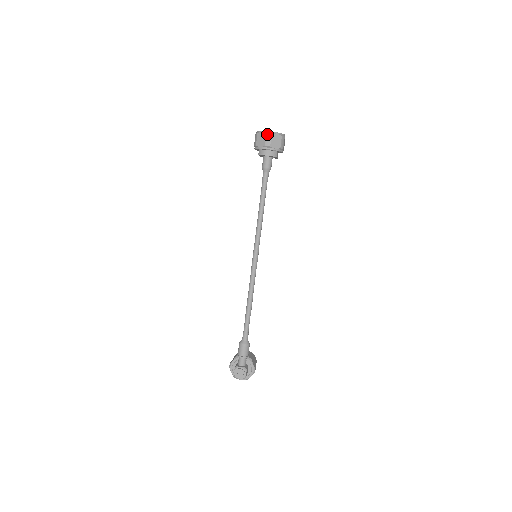
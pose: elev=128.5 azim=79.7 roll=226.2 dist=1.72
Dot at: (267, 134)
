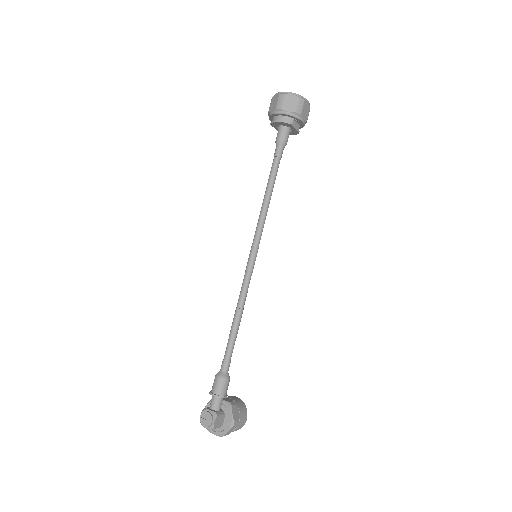
Dot at: (280, 95)
